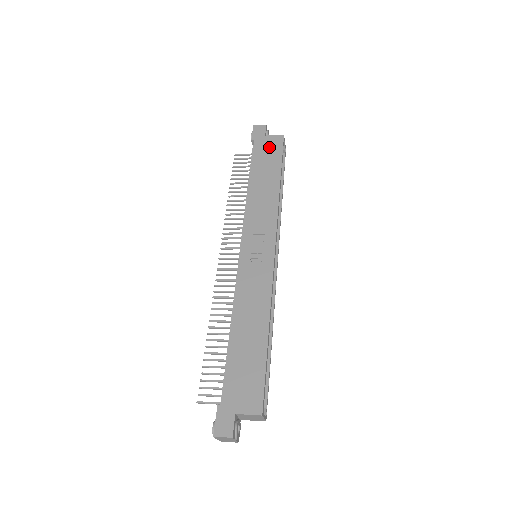
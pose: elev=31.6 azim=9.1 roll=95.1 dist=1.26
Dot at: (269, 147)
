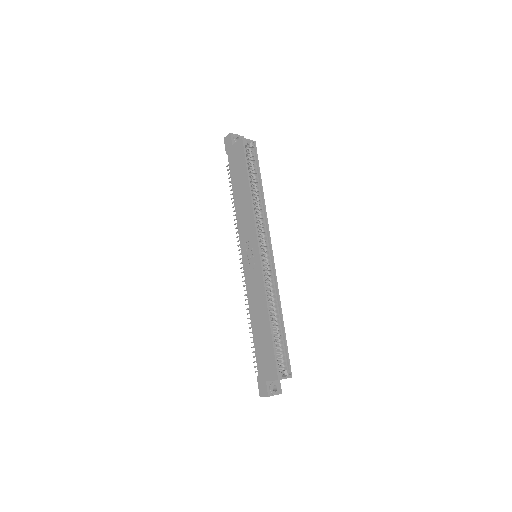
Dot at: (236, 156)
